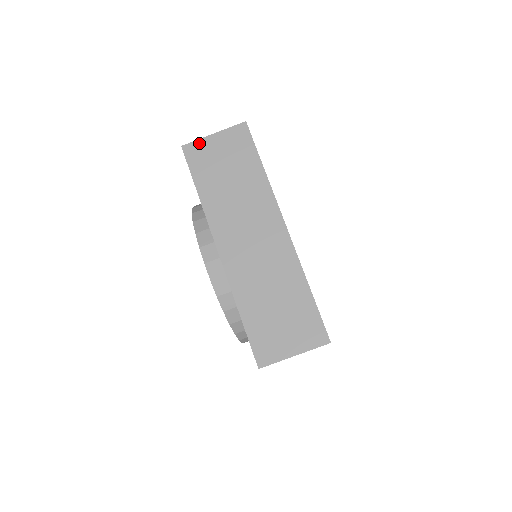
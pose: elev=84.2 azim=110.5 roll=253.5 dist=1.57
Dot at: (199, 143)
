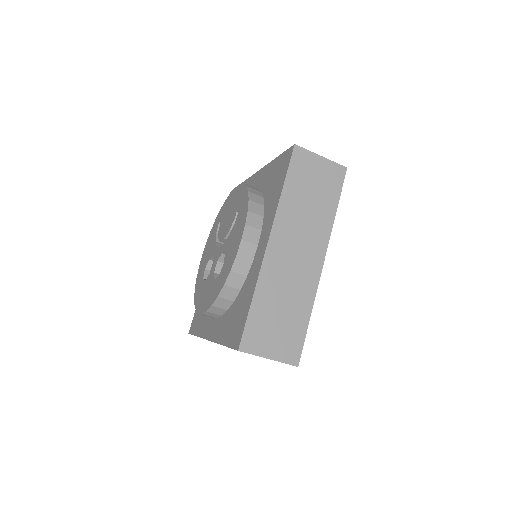
Dot at: (308, 153)
